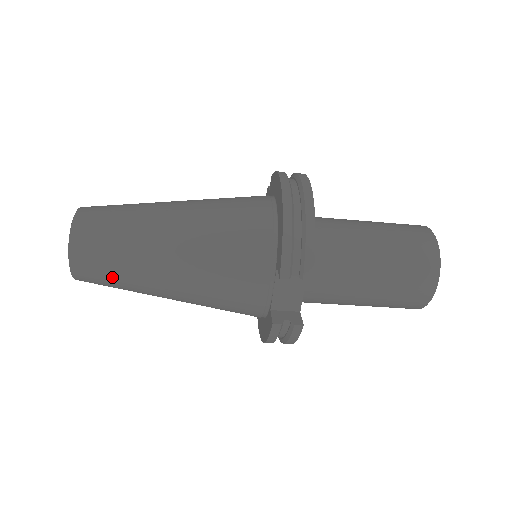
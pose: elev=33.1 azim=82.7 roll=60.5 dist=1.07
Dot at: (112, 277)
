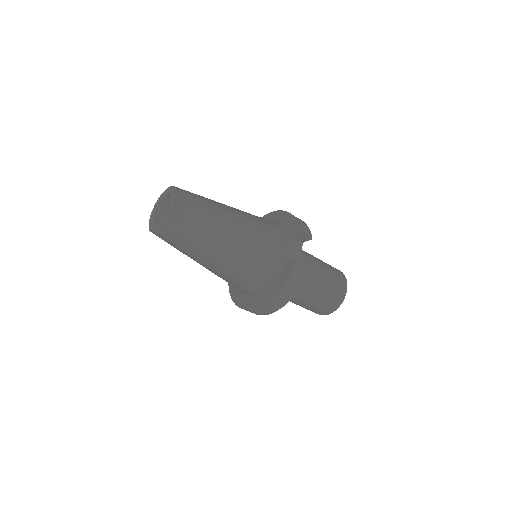
Dot at: (199, 220)
